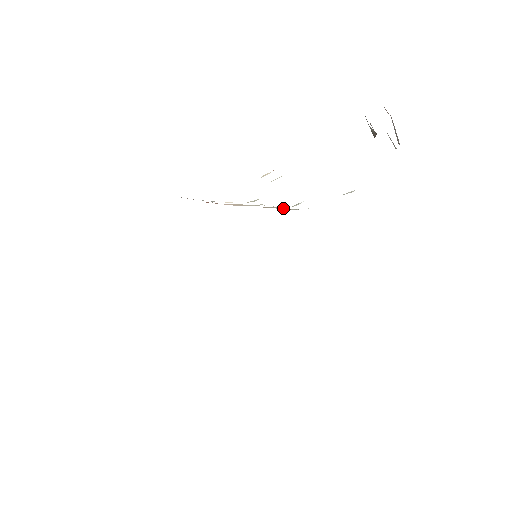
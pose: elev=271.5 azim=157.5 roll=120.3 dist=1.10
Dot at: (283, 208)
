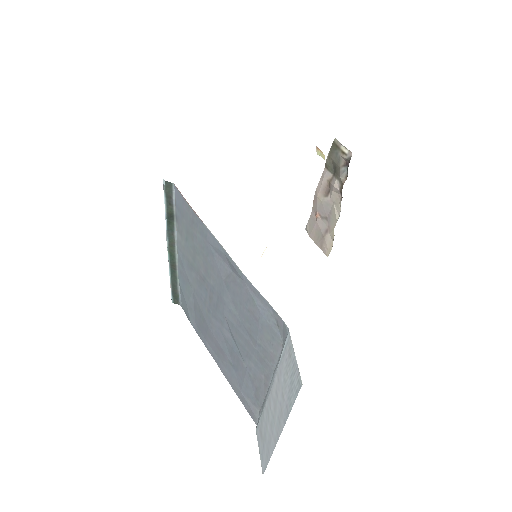
Dot at: occluded
